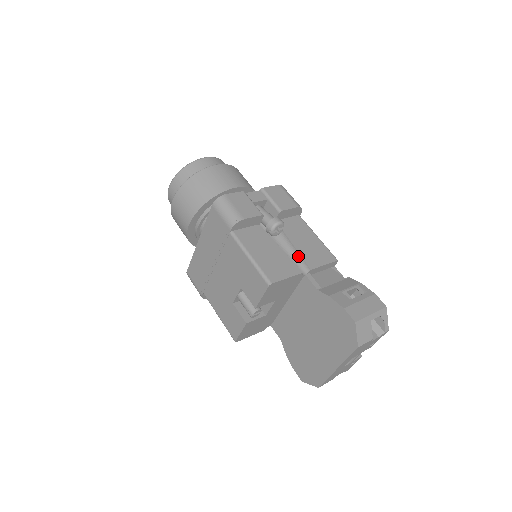
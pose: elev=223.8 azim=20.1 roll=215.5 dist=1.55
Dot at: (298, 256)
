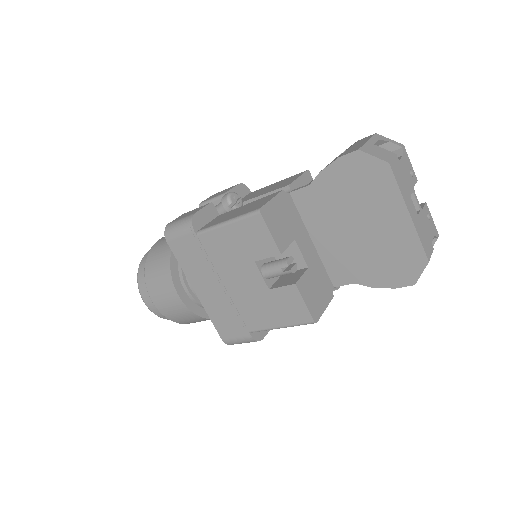
Dot at: occluded
